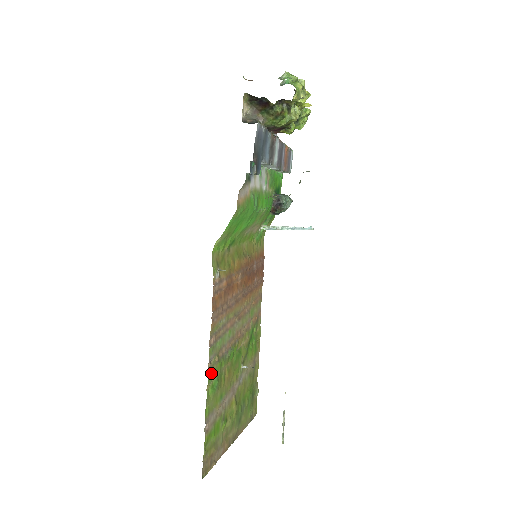
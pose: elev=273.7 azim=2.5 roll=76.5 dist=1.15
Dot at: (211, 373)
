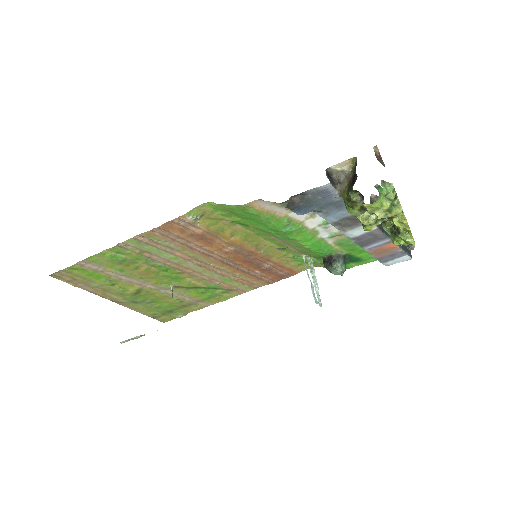
Dot at: (119, 249)
